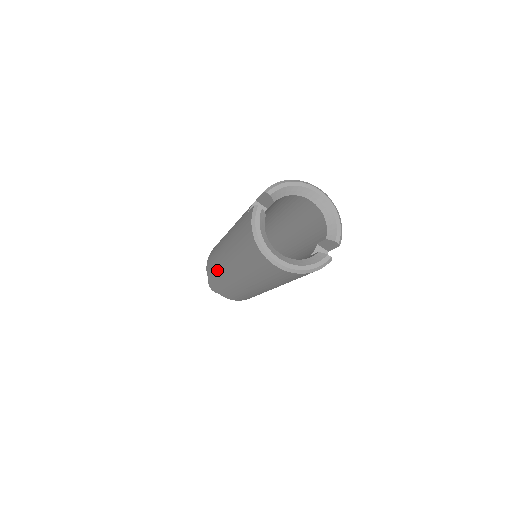
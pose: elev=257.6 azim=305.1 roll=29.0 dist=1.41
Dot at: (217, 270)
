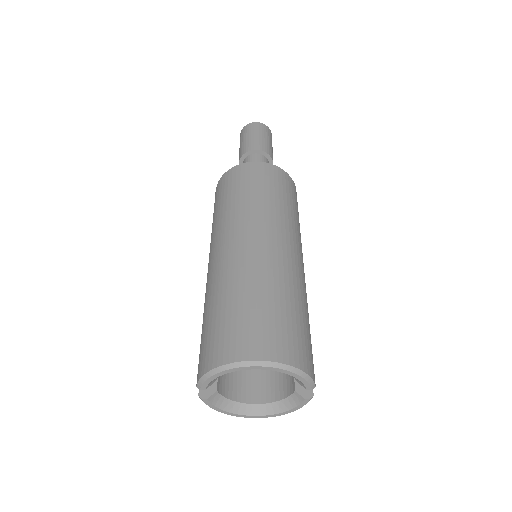
Dot at: occluded
